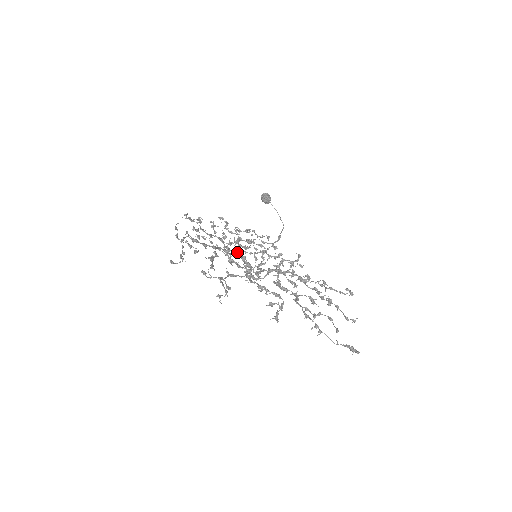
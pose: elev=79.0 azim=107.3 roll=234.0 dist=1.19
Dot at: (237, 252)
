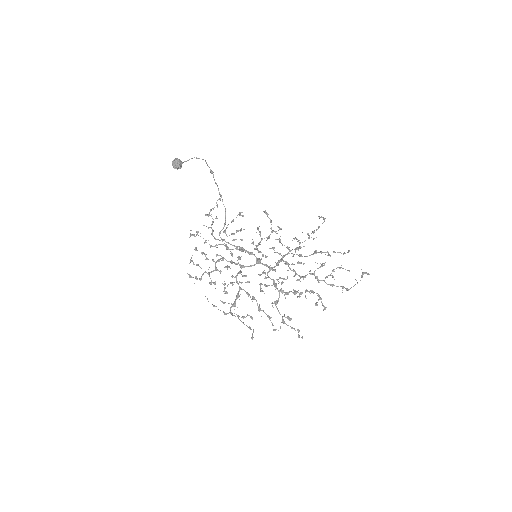
Dot at: occluded
